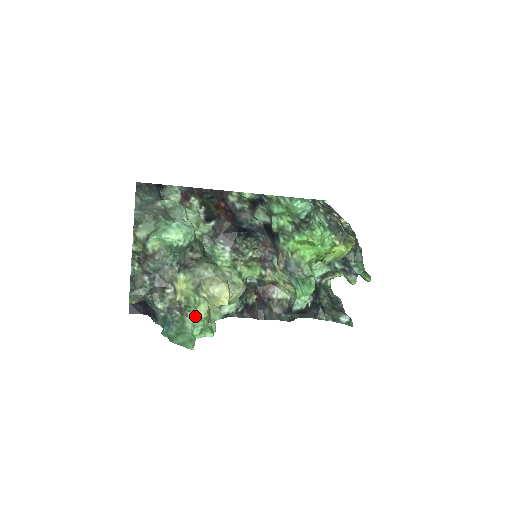
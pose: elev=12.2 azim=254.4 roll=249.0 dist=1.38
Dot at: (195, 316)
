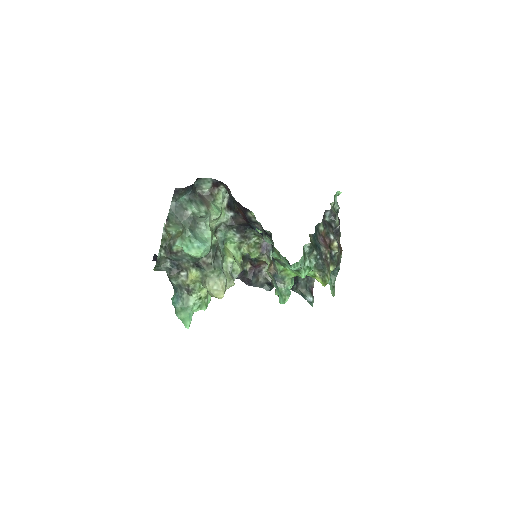
Dot at: (197, 297)
